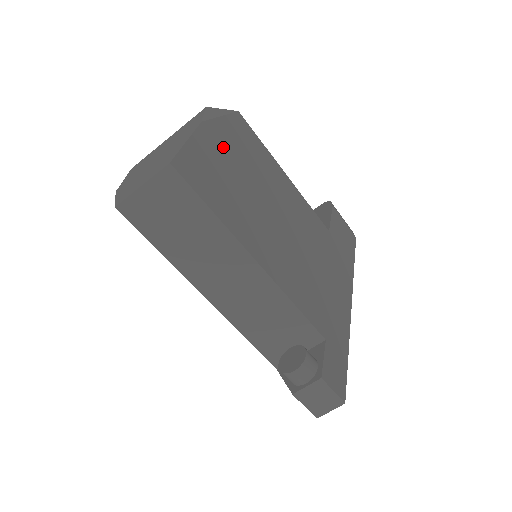
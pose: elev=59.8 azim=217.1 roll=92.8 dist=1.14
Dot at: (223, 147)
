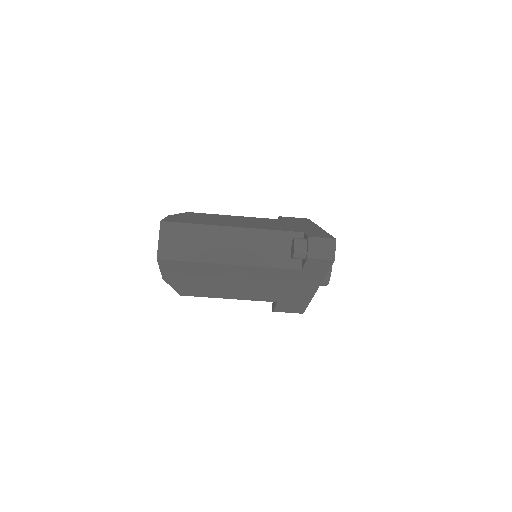
Dot at: occluded
